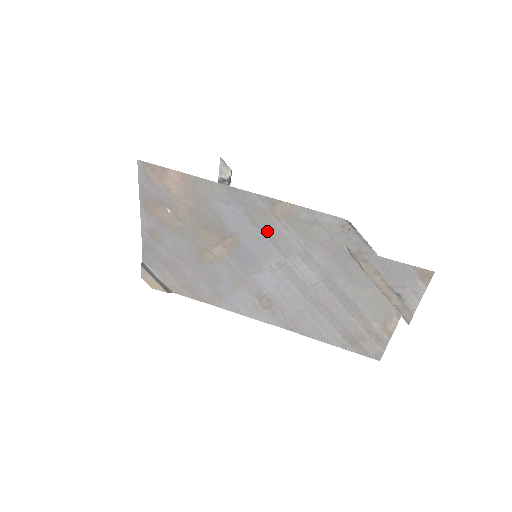
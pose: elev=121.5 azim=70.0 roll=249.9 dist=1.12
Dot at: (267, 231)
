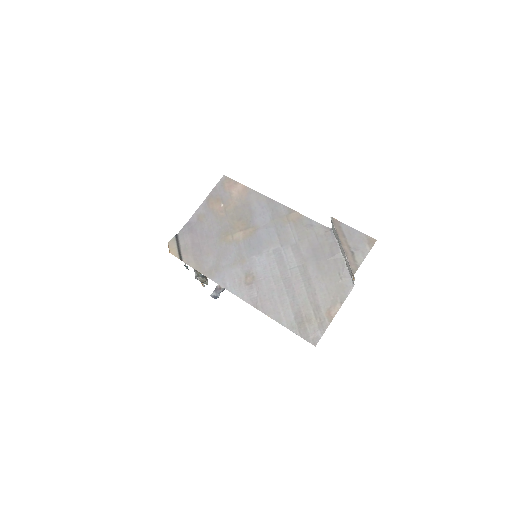
Dot at: (278, 227)
